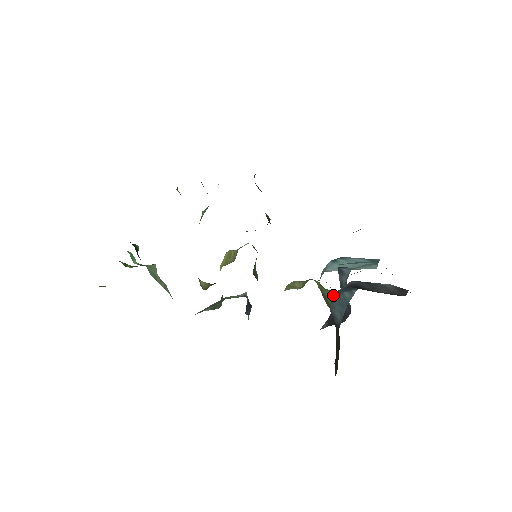
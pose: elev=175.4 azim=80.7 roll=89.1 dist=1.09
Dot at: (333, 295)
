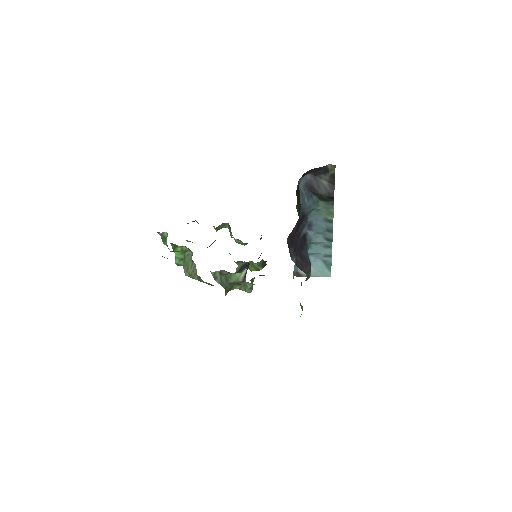
Dot at: (299, 185)
